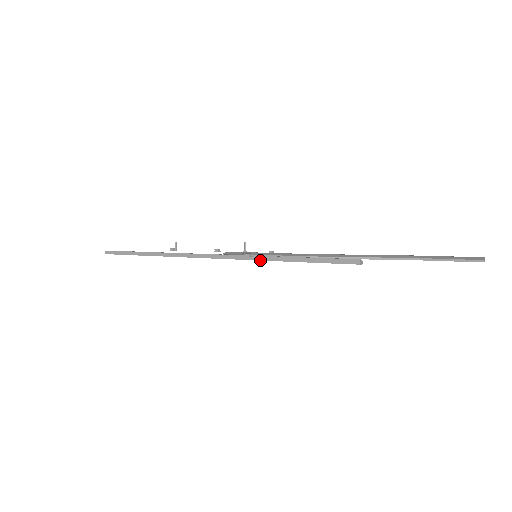
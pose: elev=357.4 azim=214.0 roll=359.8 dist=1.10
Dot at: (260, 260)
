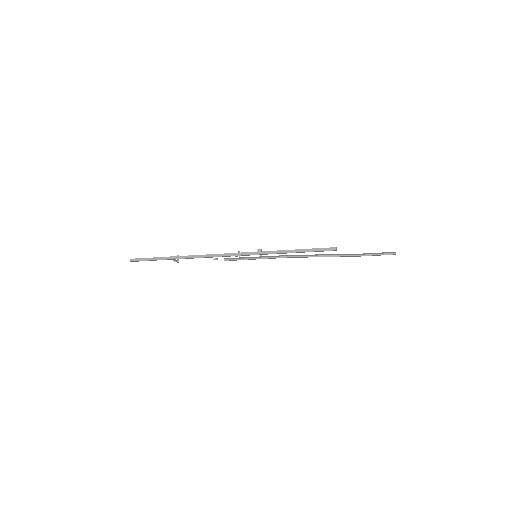
Dot at: occluded
